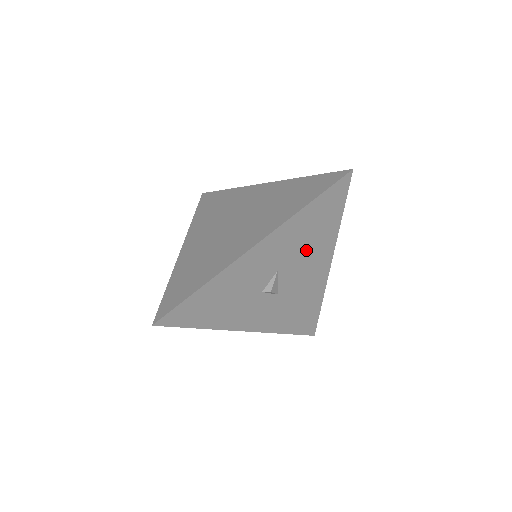
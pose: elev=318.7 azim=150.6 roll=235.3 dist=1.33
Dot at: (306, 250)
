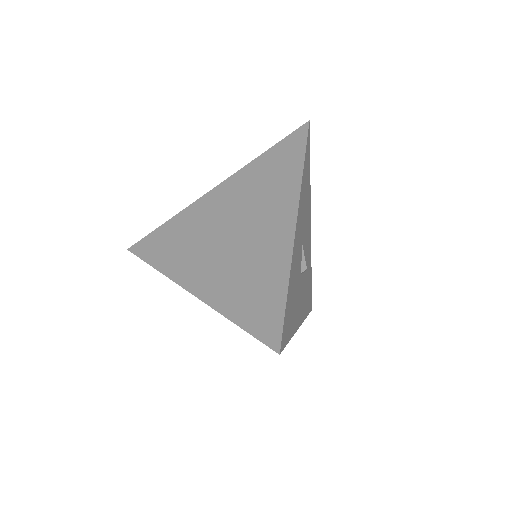
Dot at: (306, 215)
